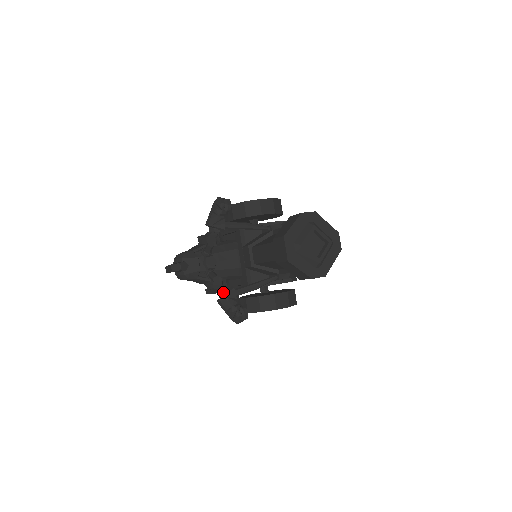
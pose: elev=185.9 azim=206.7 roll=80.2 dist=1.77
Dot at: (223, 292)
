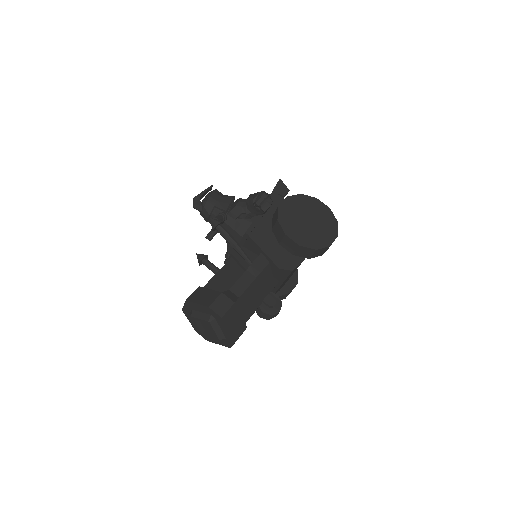
Dot at: occluded
